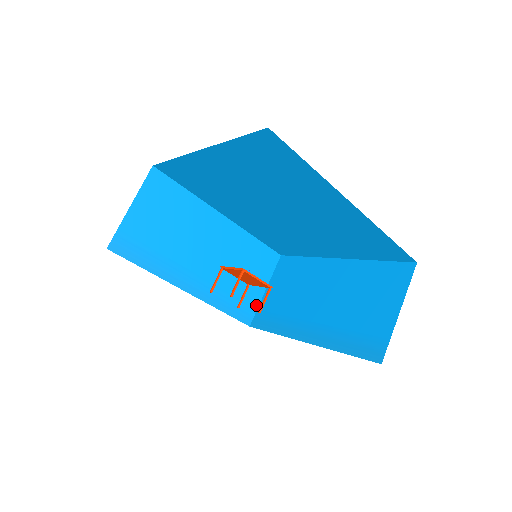
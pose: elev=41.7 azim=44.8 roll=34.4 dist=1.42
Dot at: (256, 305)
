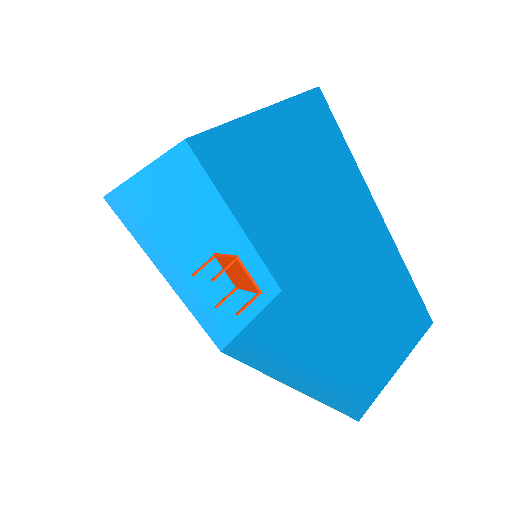
Dot at: (236, 331)
